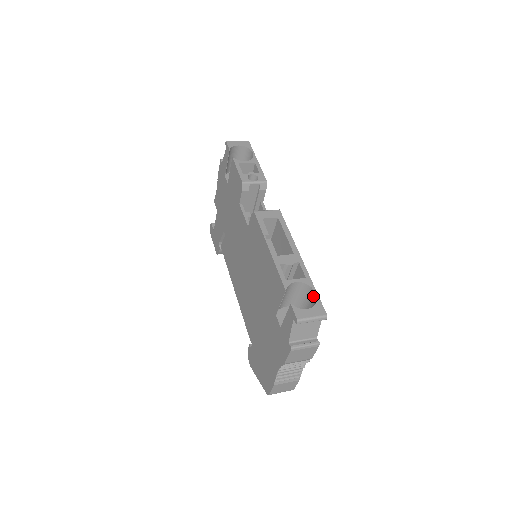
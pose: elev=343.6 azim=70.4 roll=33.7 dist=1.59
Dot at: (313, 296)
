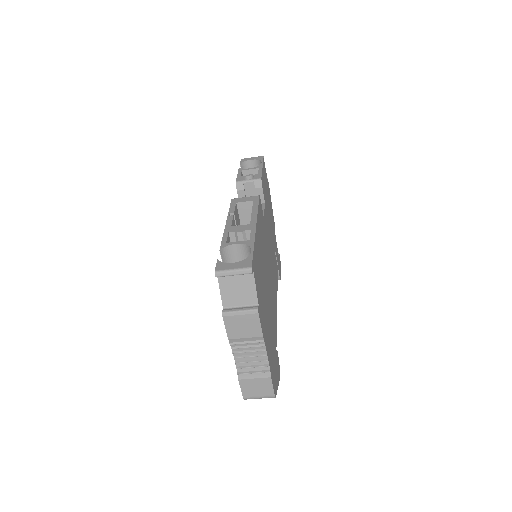
Dot at: occluded
